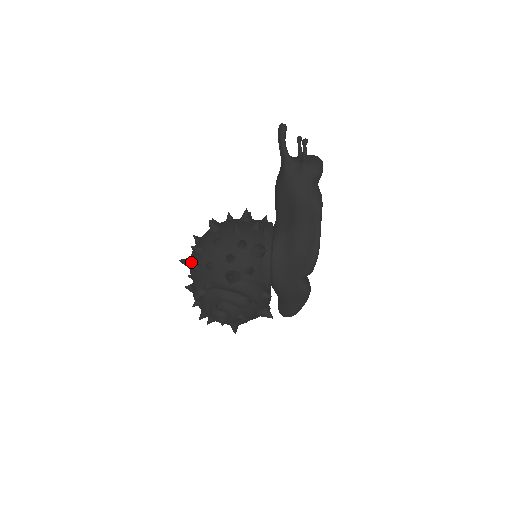
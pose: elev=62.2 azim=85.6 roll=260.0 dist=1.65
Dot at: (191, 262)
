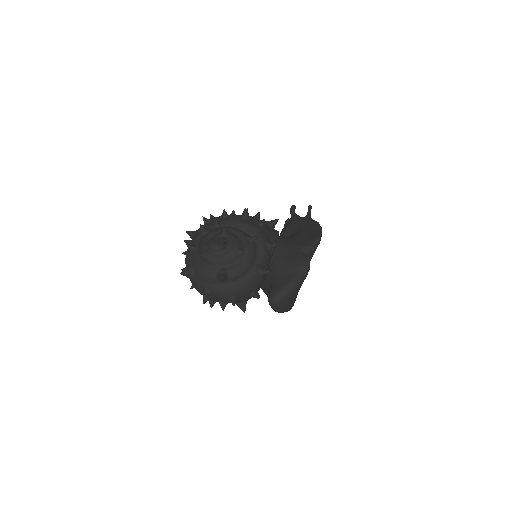
Dot at: occluded
